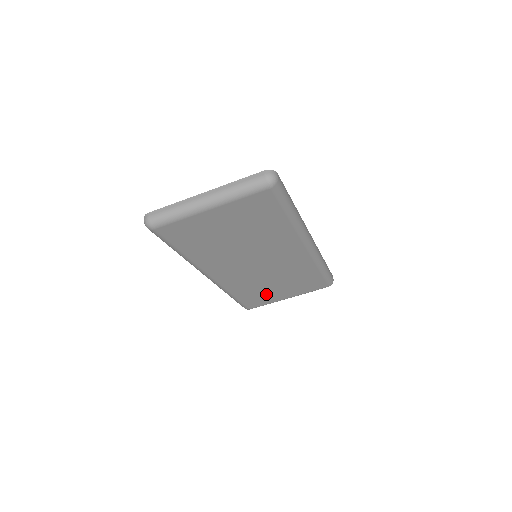
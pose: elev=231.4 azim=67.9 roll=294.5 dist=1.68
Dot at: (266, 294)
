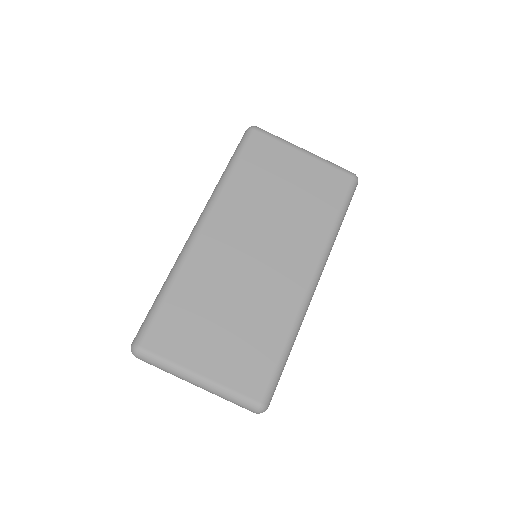
Dot at: (196, 330)
